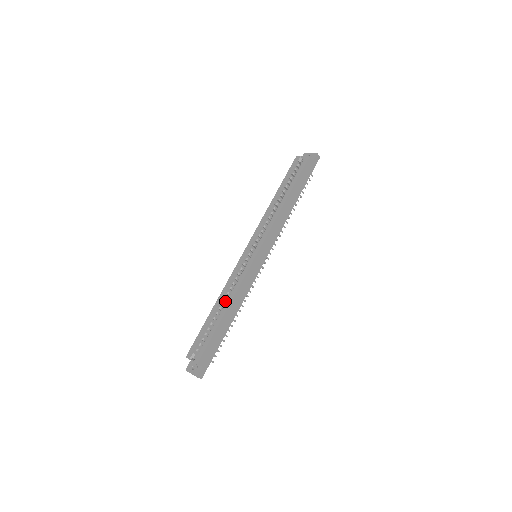
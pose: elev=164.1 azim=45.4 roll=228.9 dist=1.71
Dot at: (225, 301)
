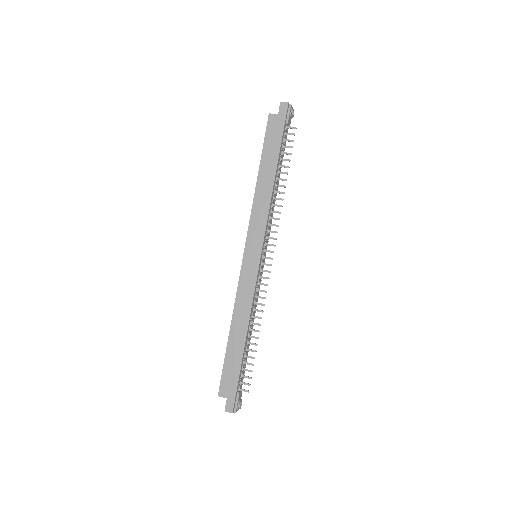
Dot at: occluded
